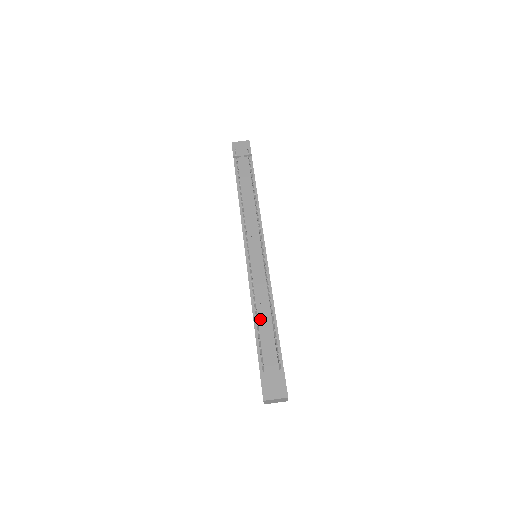
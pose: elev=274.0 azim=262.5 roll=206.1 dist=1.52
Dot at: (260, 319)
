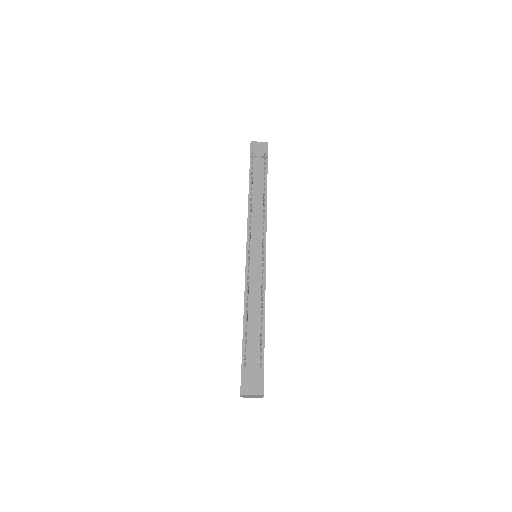
Dot at: (250, 317)
